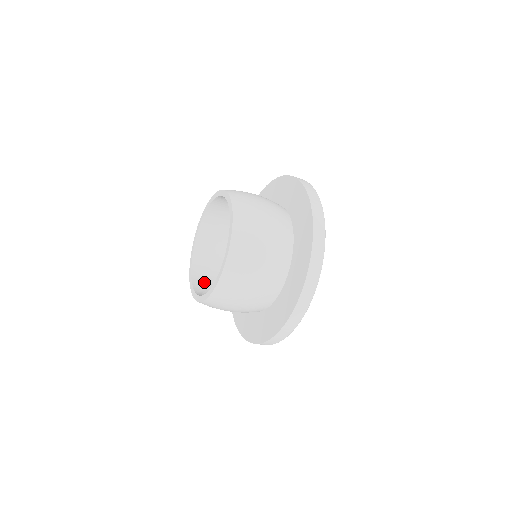
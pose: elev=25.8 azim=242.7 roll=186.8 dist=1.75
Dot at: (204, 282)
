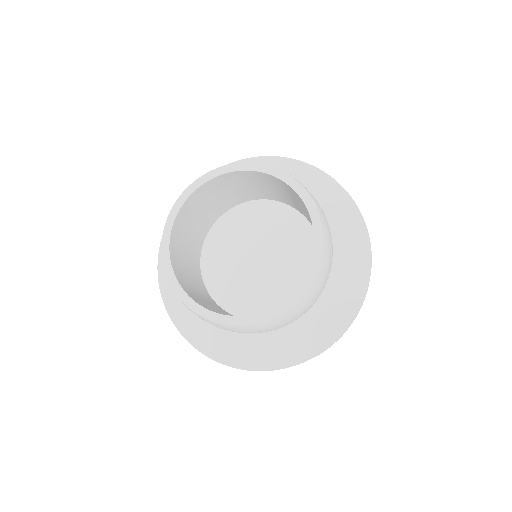
Dot at: (191, 291)
